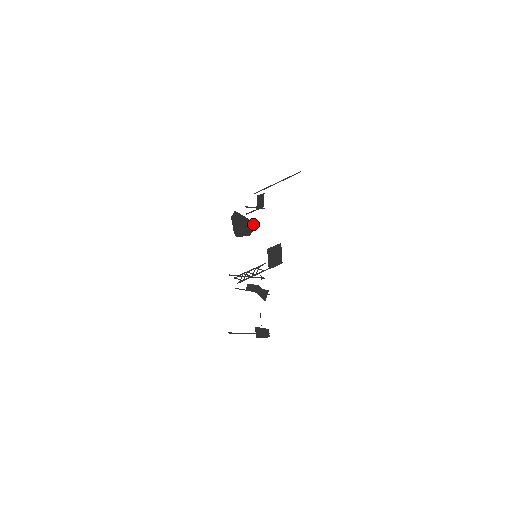
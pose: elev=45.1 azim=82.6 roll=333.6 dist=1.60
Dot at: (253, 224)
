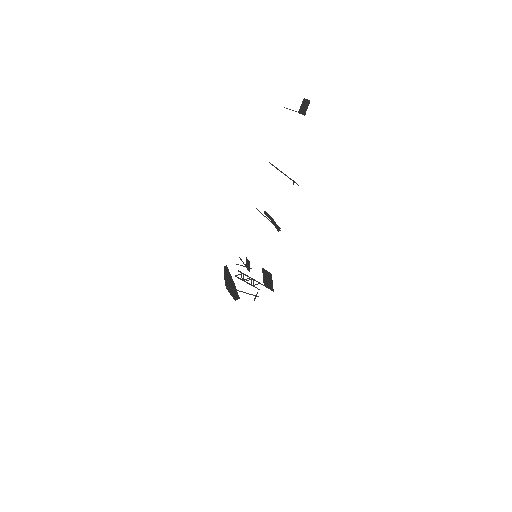
Dot at: occluded
